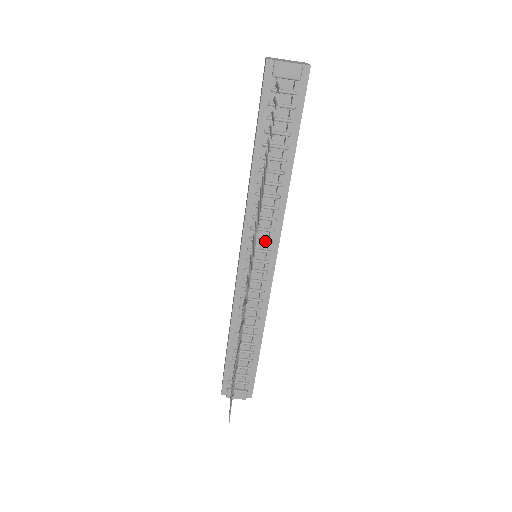
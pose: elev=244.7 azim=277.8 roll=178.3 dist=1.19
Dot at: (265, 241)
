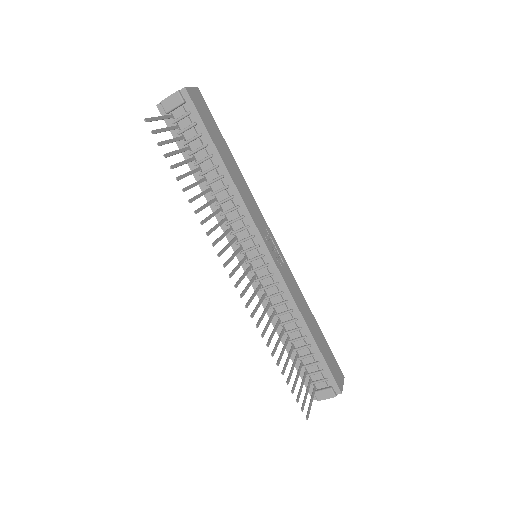
Dot at: (248, 239)
